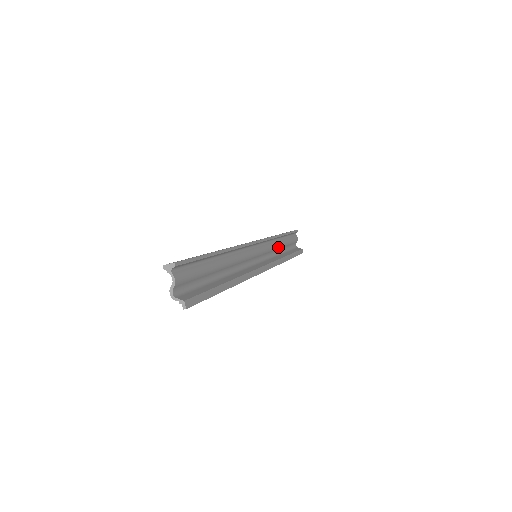
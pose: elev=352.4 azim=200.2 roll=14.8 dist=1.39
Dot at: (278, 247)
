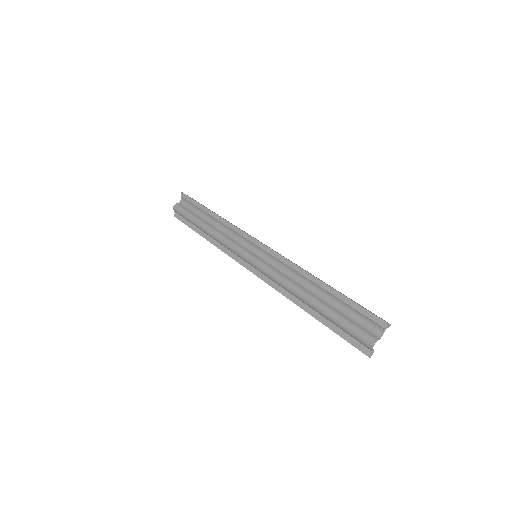
Dot at: (217, 228)
